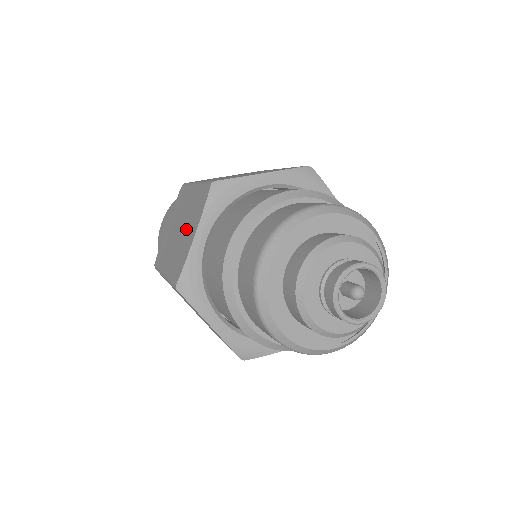
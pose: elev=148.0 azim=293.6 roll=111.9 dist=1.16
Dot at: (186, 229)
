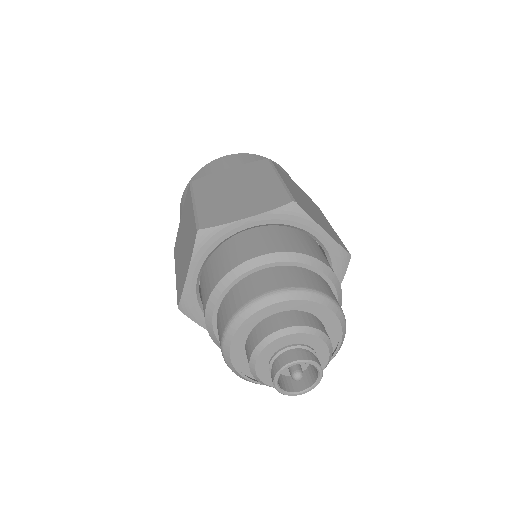
Dot at: (185, 254)
